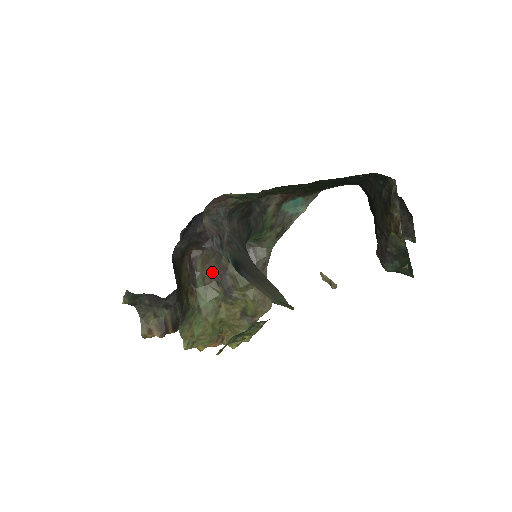
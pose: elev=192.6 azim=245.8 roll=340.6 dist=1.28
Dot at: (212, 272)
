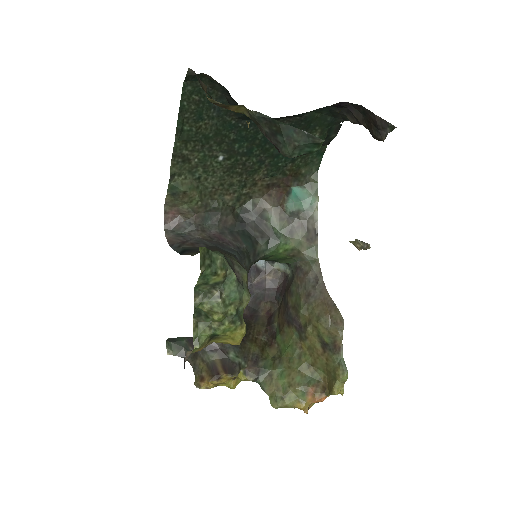
Dot at: (283, 316)
